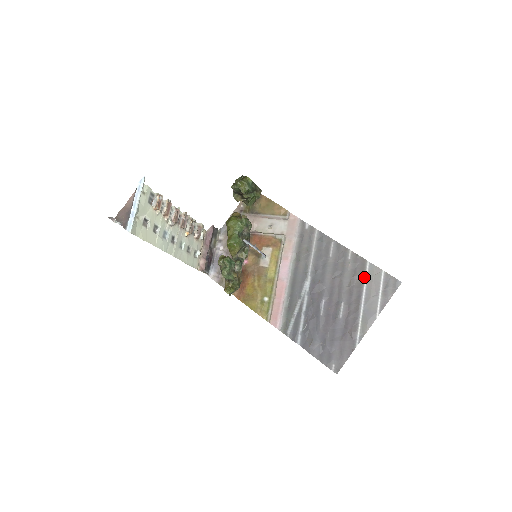
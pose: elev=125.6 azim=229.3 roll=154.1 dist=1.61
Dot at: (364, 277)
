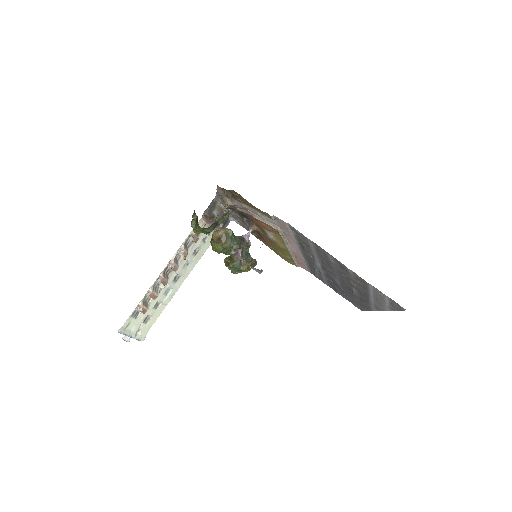
Dot at: (369, 290)
